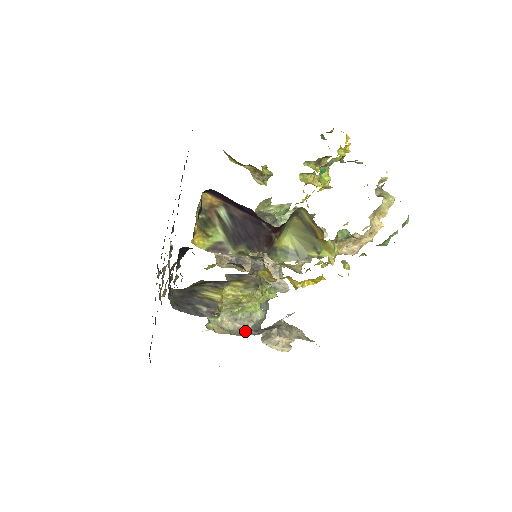
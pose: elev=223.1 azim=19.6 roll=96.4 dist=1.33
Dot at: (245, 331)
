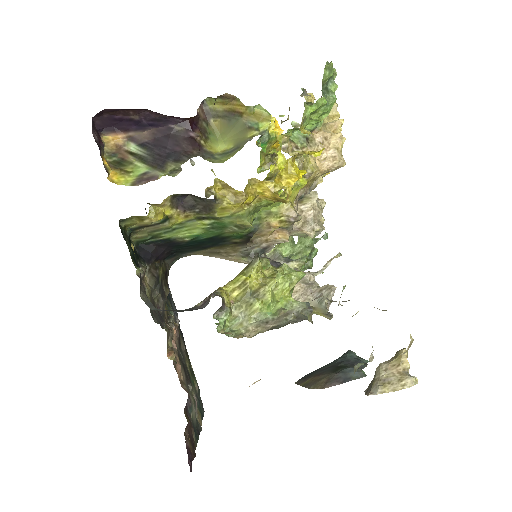
Dot at: (284, 325)
